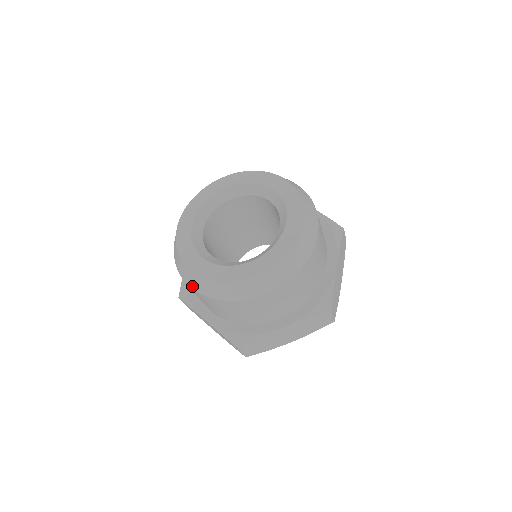
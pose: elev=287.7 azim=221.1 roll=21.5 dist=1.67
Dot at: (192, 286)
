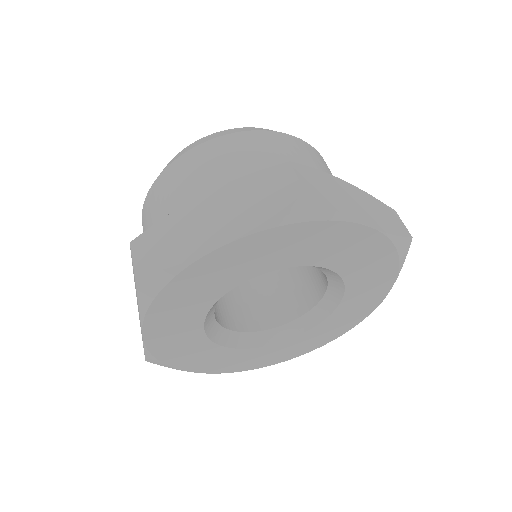
Dot at: occluded
